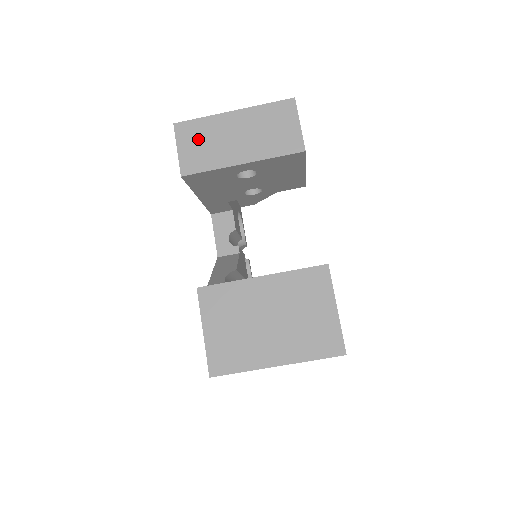
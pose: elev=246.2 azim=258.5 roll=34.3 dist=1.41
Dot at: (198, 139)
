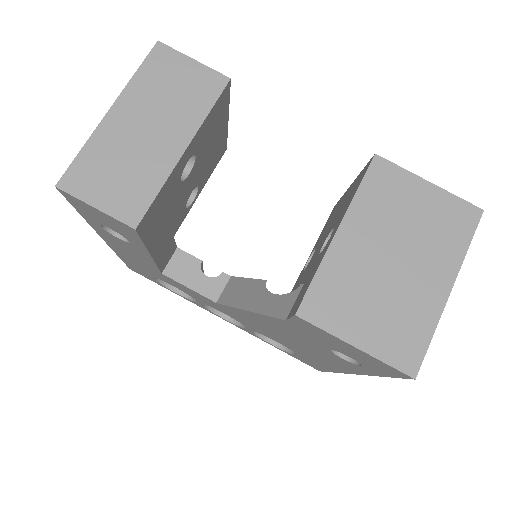
Dot at: (105, 174)
